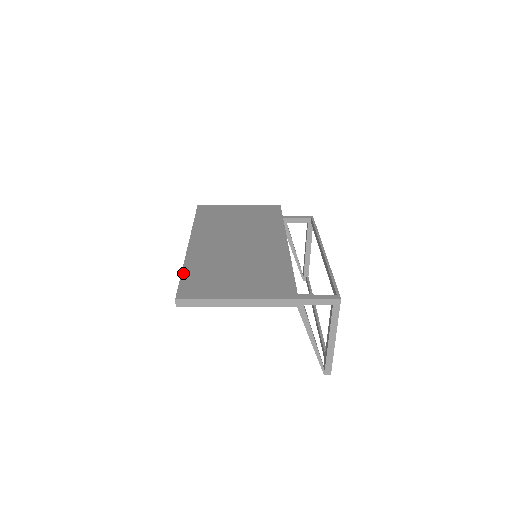
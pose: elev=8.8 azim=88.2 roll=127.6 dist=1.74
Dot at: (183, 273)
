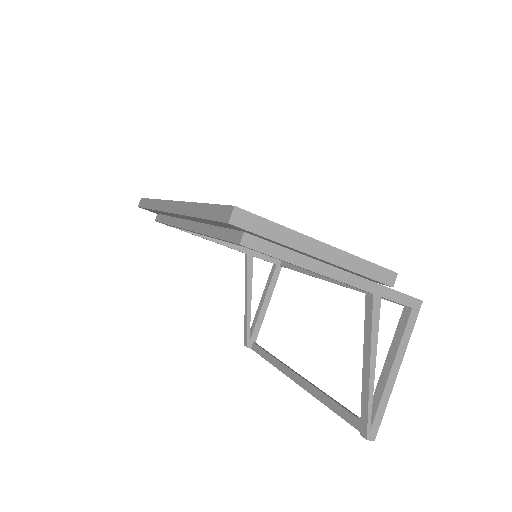
Dot at: occluded
